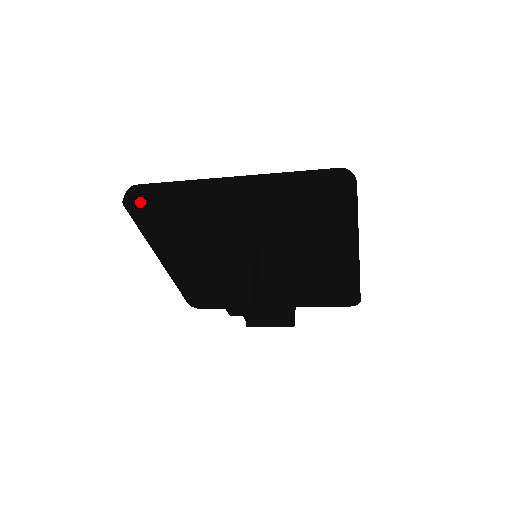
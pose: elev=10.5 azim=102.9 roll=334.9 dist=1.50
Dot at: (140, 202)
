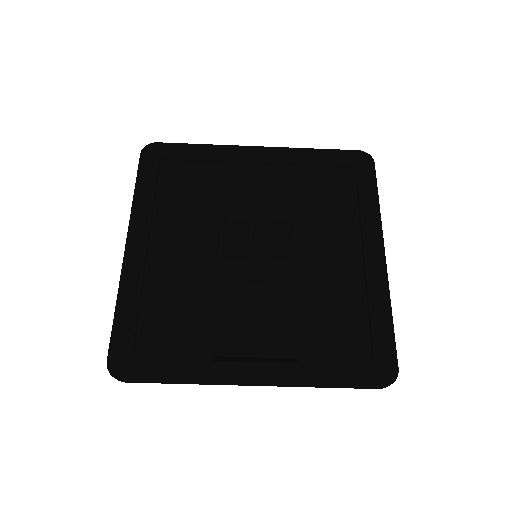
Dot at: (161, 152)
